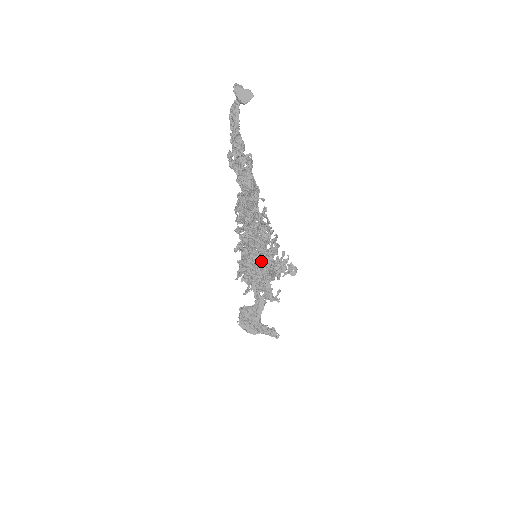
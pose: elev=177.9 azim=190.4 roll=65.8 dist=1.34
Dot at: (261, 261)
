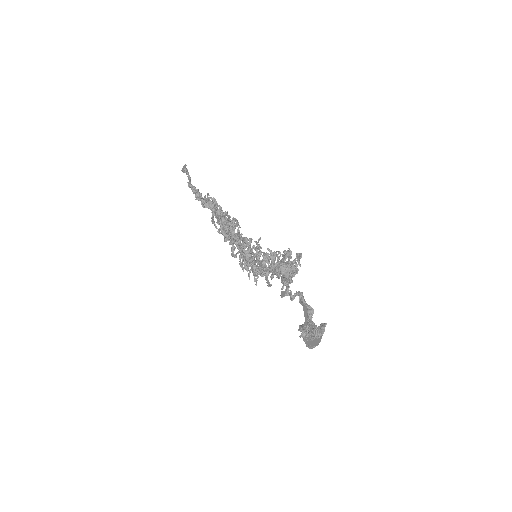
Dot at: (264, 259)
